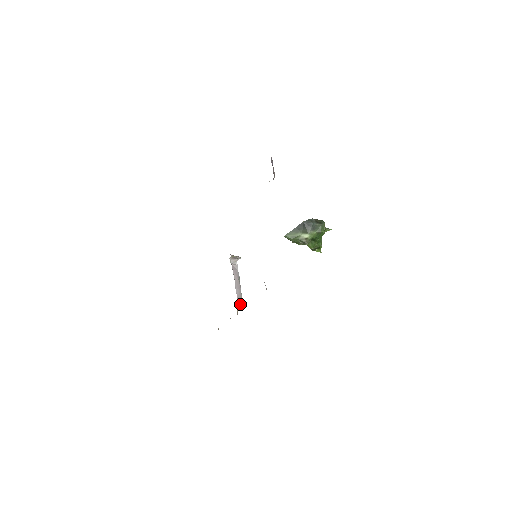
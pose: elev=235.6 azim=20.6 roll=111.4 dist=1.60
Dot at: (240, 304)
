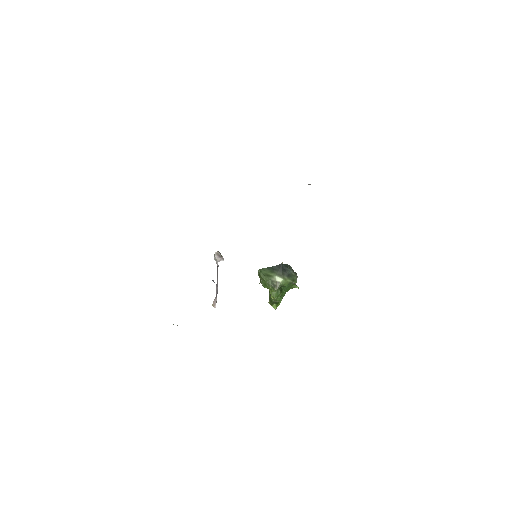
Dot at: (214, 304)
